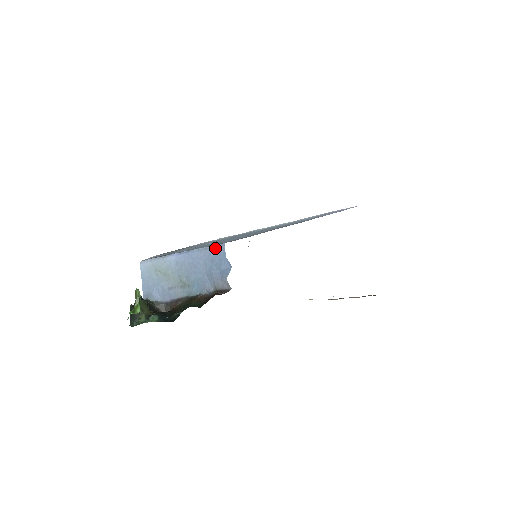
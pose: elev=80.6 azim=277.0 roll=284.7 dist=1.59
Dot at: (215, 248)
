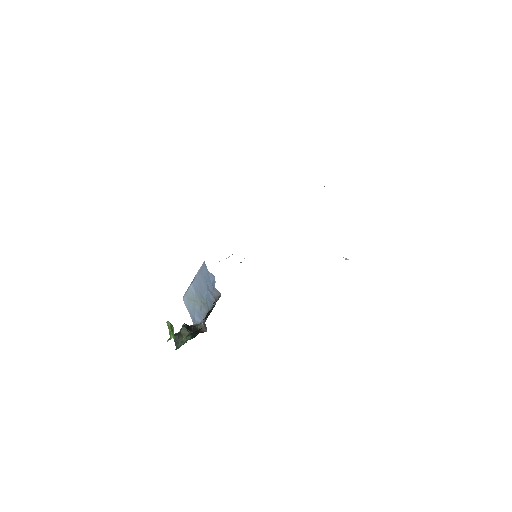
Dot at: (202, 268)
